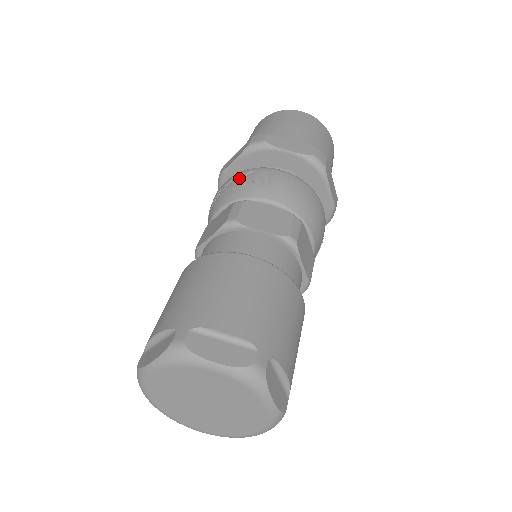
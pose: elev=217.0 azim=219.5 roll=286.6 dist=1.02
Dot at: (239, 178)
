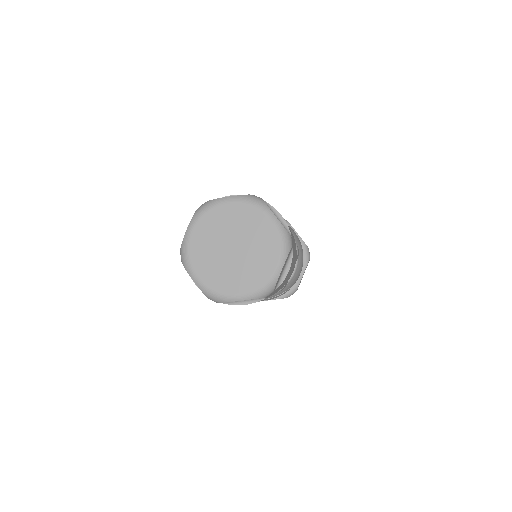
Dot at: occluded
